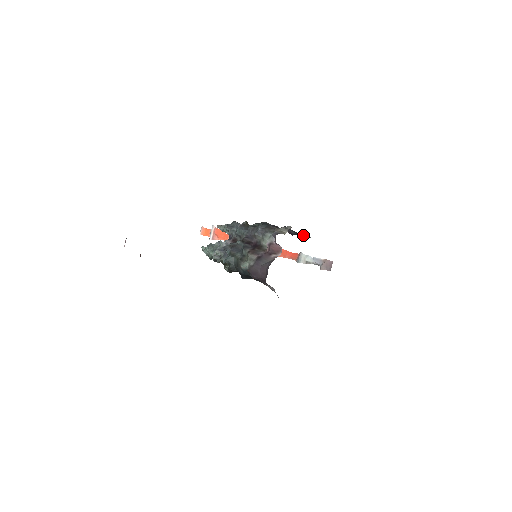
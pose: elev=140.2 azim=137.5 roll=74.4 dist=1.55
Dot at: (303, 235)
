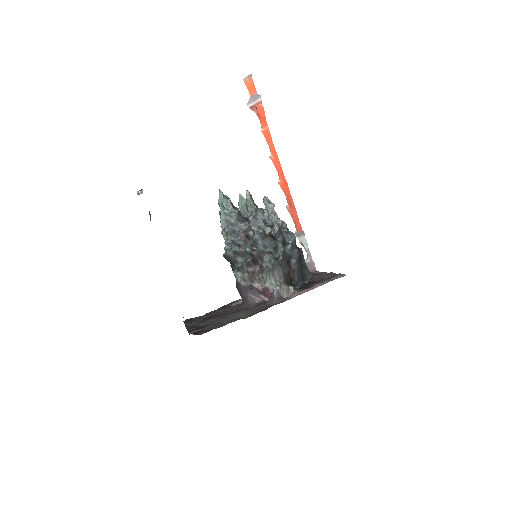
Dot at: (304, 275)
